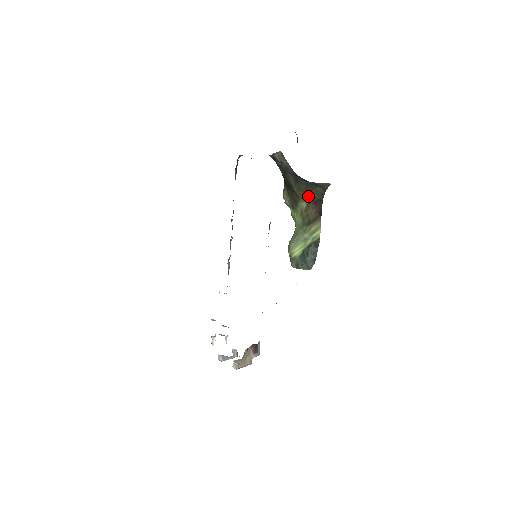
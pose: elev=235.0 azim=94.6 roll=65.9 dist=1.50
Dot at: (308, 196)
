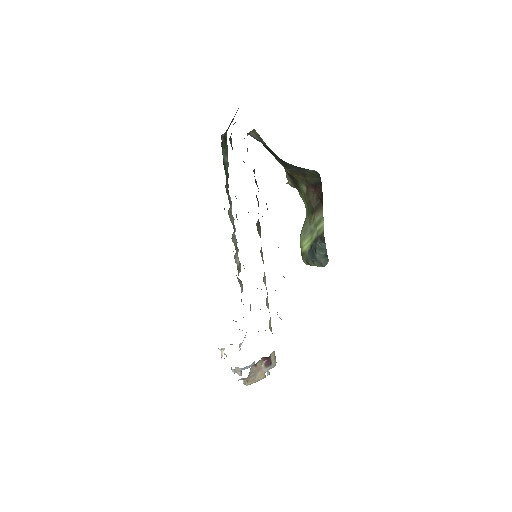
Dot at: (304, 179)
